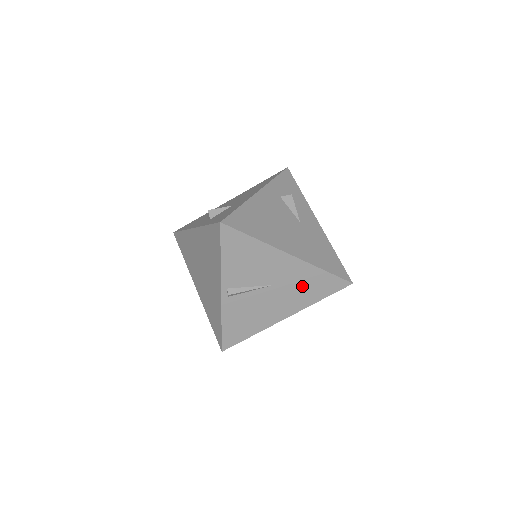
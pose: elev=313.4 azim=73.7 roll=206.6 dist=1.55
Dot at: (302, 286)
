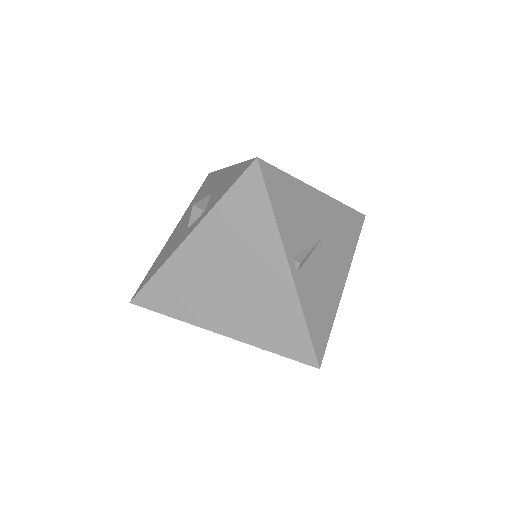
Dot at: (340, 232)
